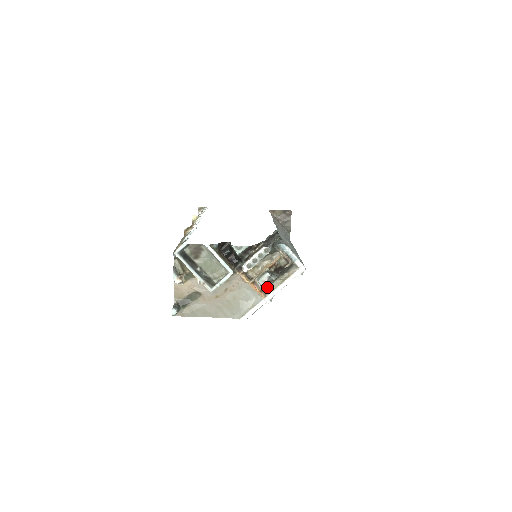
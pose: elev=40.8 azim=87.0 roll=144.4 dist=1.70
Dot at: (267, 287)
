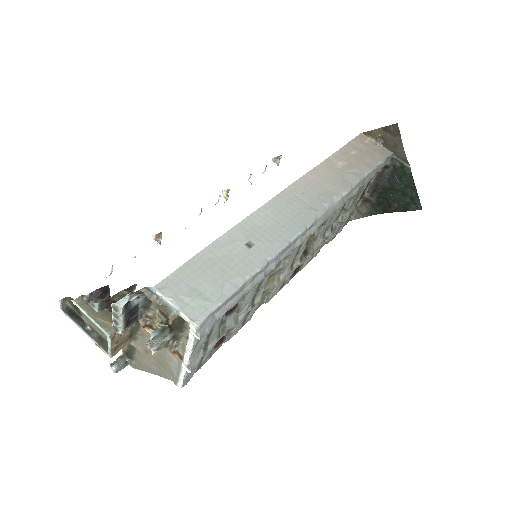
Dot at: (179, 346)
